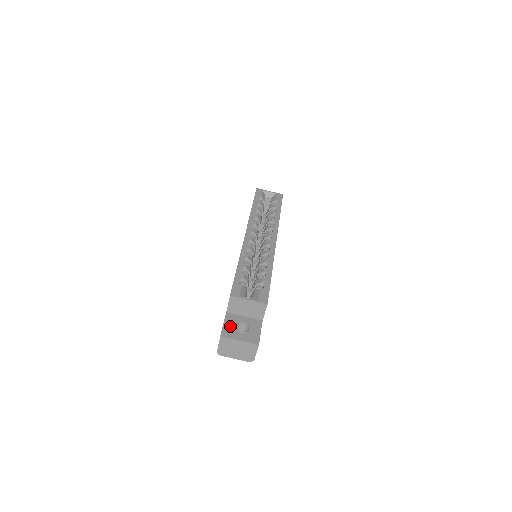
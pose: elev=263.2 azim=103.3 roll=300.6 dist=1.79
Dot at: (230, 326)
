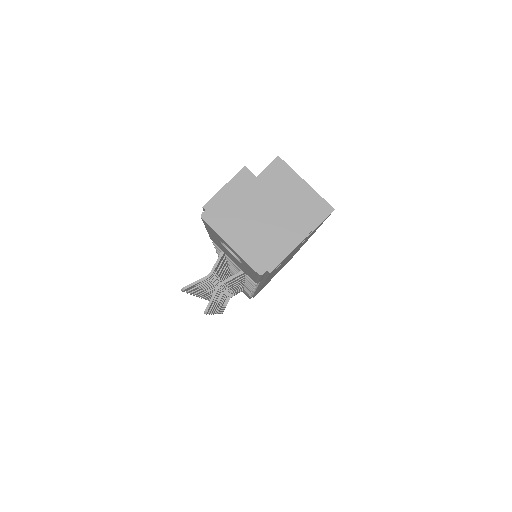
Dot at: occluded
